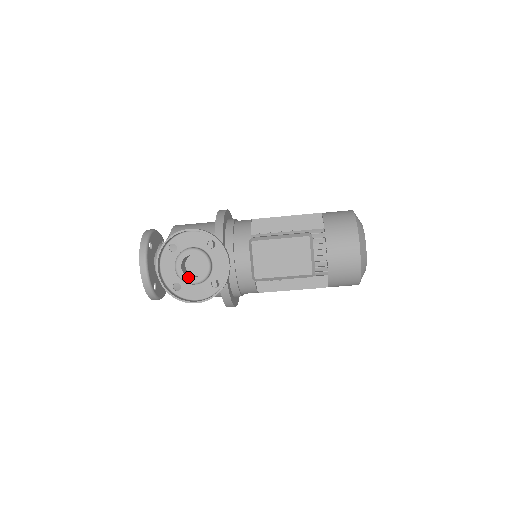
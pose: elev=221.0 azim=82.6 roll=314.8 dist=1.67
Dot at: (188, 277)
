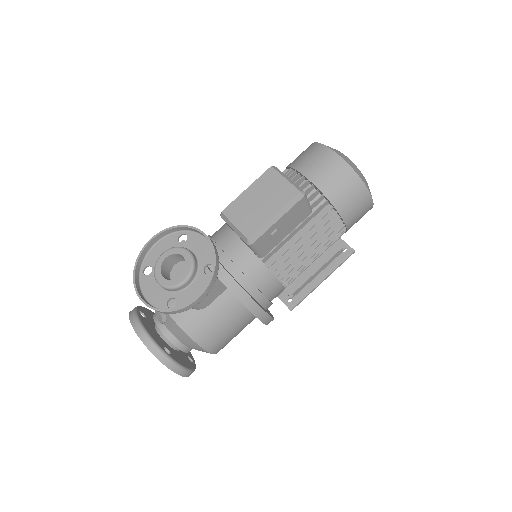
Dot at: (174, 280)
